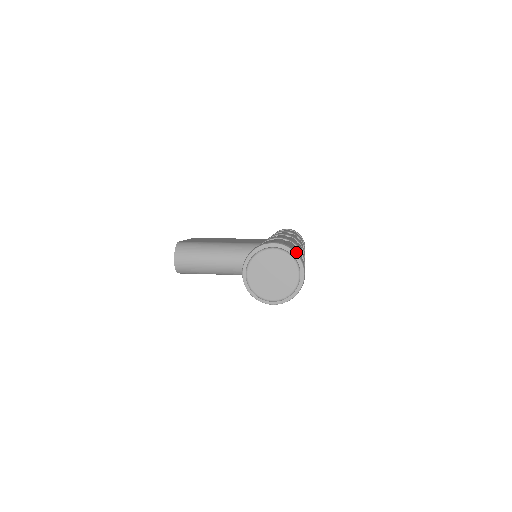
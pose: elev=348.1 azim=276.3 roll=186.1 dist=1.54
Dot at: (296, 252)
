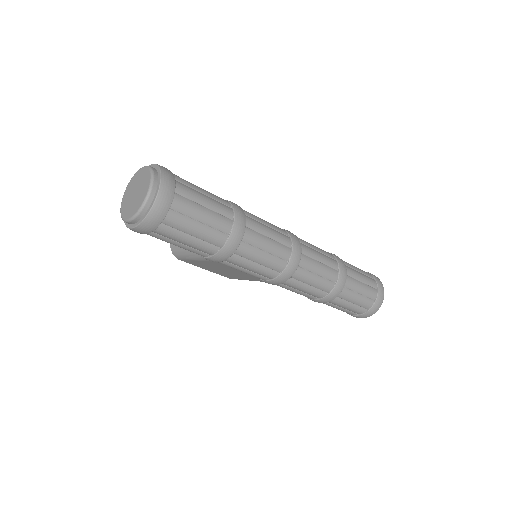
Dot at: (164, 171)
